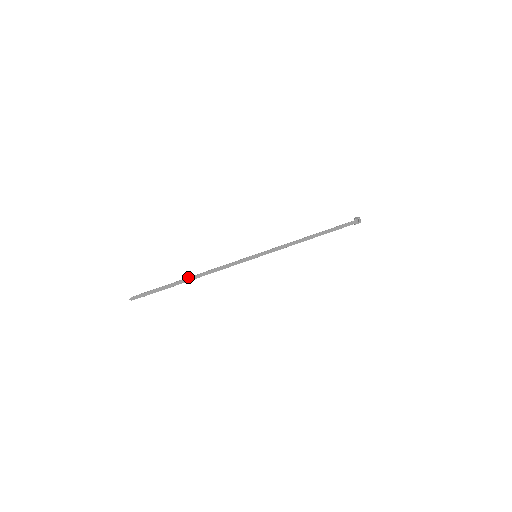
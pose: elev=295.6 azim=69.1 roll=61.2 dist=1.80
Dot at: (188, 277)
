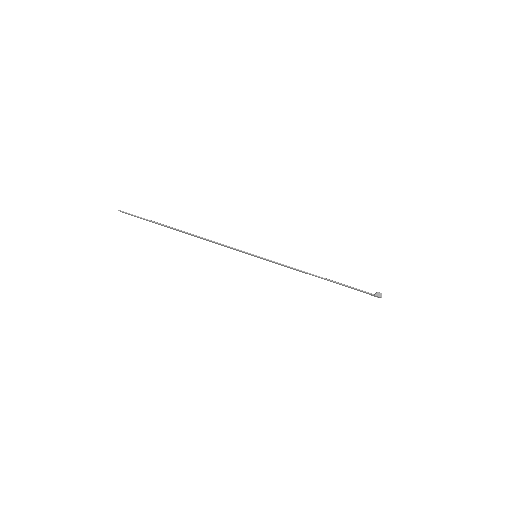
Dot at: (181, 230)
